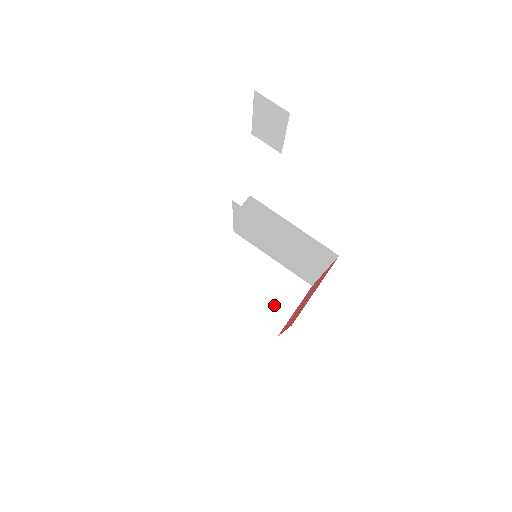
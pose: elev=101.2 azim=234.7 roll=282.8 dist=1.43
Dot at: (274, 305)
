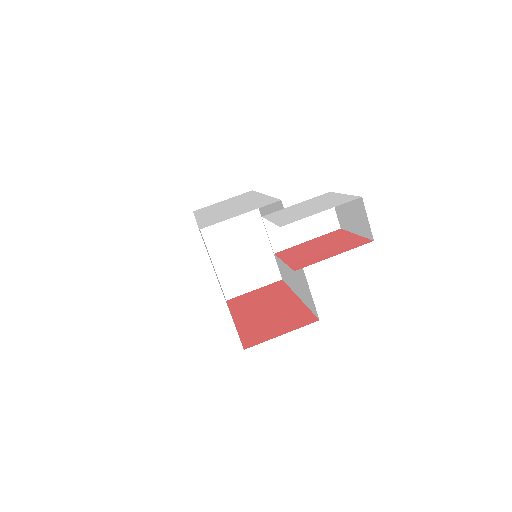
Dot at: (242, 275)
